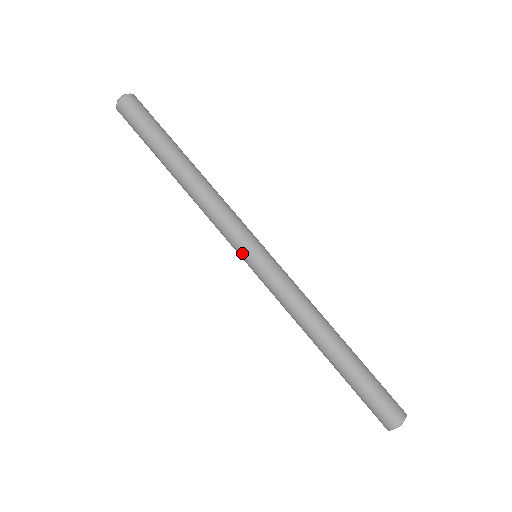
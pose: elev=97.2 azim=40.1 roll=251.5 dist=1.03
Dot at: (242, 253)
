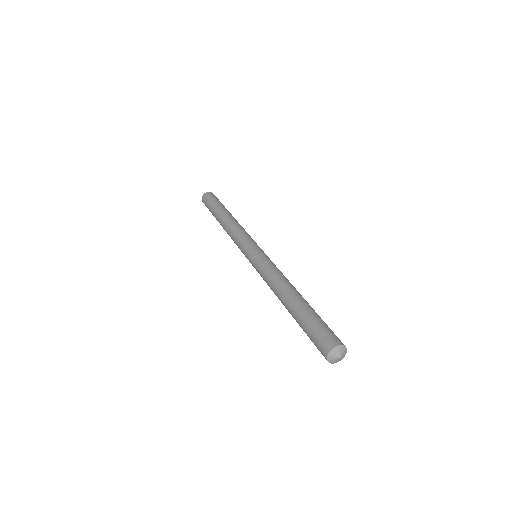
Dot at: (245, 252)
